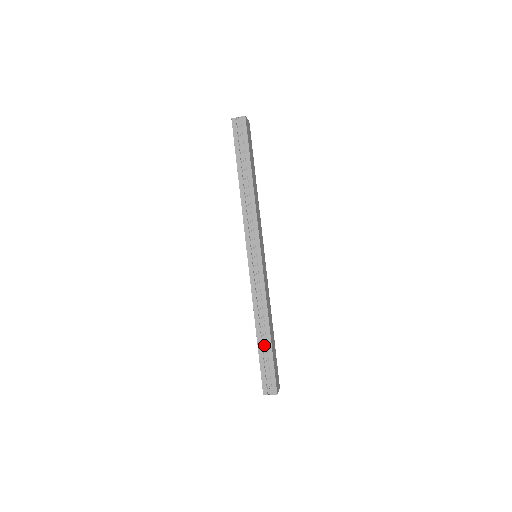
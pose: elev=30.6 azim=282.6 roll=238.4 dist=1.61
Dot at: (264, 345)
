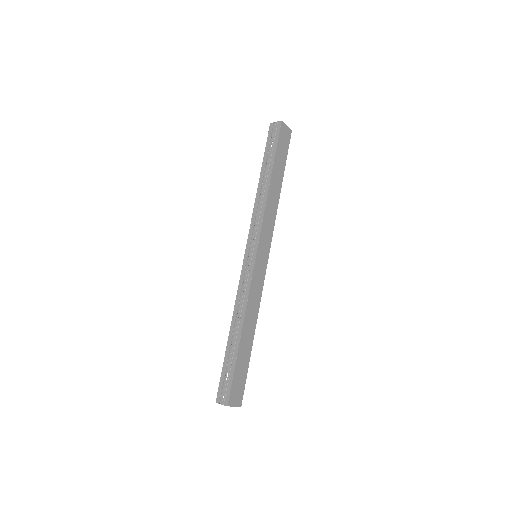
Dot at: (232, 348)
